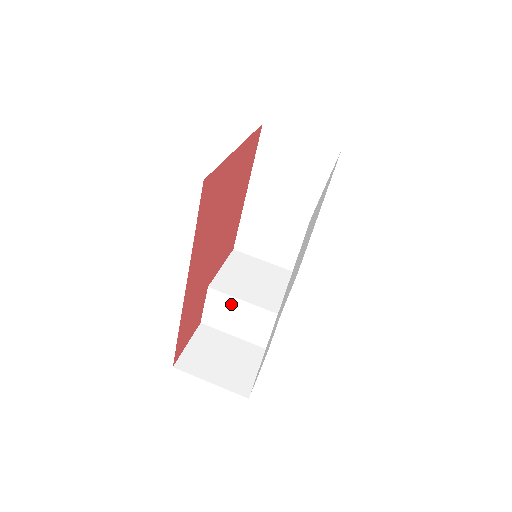
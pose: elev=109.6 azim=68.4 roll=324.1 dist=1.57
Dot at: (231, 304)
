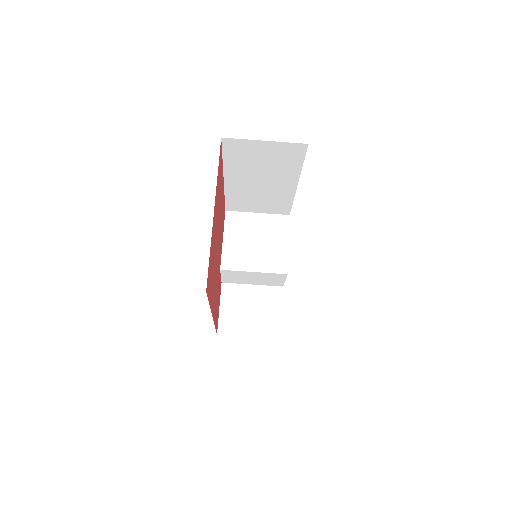
Dot at: (244, 274)
